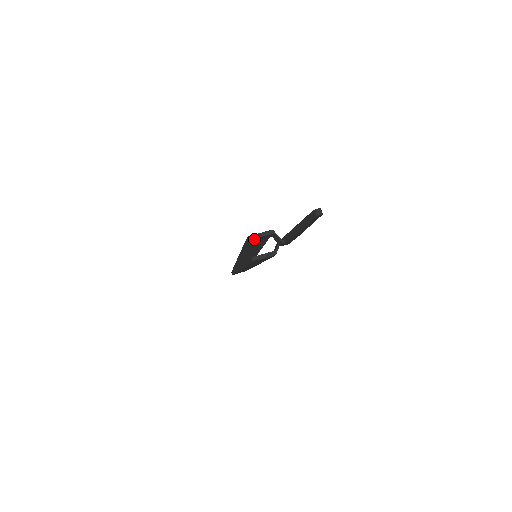
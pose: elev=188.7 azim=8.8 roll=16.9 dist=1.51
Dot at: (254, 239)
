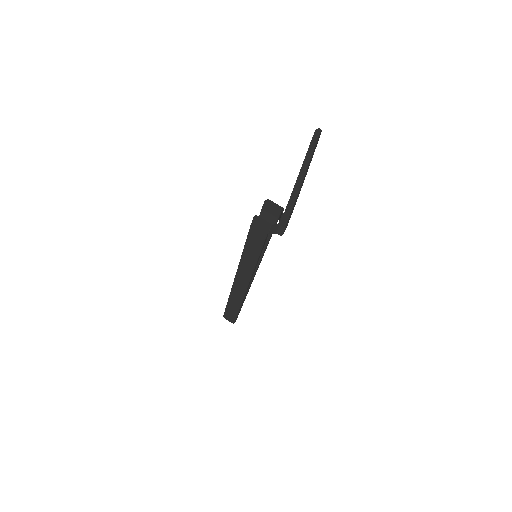
Dot at: (268, 204)
